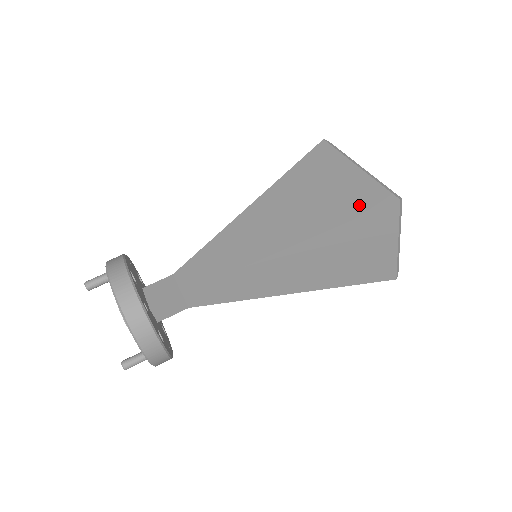
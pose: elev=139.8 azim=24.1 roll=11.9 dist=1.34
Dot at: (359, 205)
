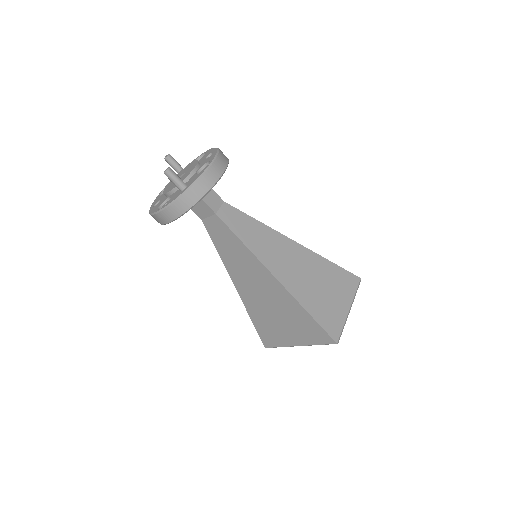
Dot at: occluded
